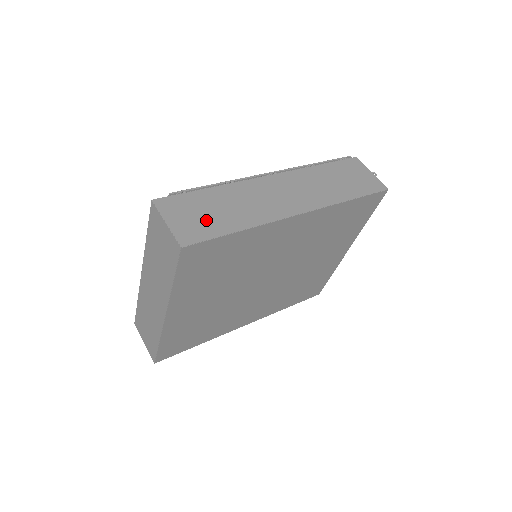
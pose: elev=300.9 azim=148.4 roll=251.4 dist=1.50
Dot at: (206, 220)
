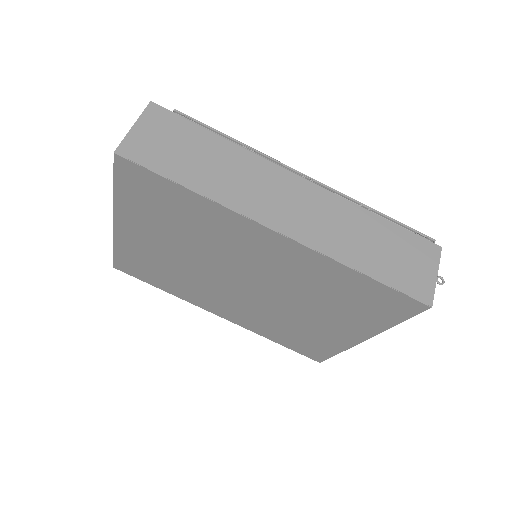
Dot at: (172, 154)
